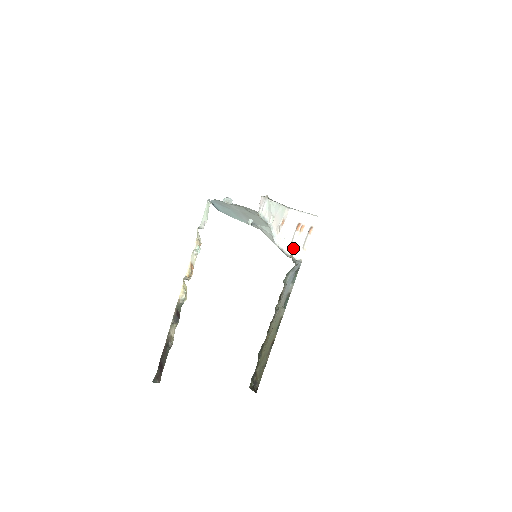
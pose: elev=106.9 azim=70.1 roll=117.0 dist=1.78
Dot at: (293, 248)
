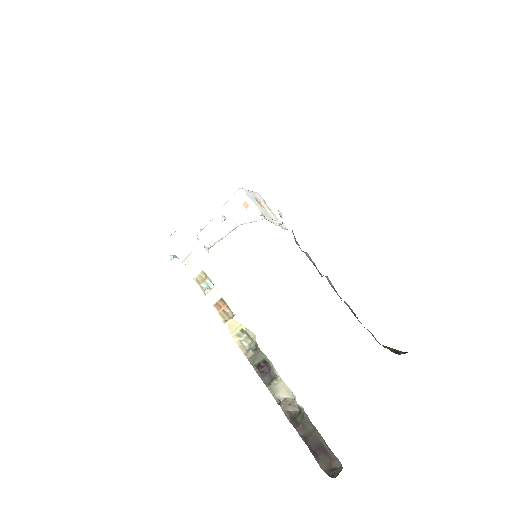
Dot at: (274, 220)
